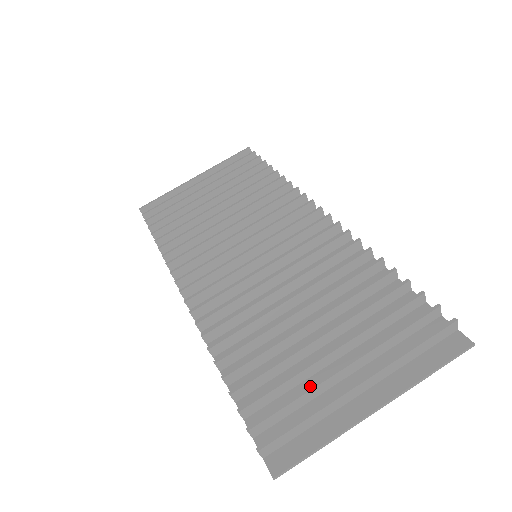
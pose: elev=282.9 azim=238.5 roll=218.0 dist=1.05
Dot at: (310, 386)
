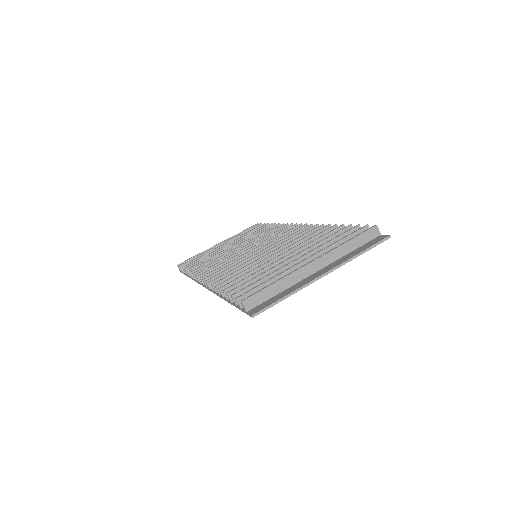
Dot at: (280, 273)
